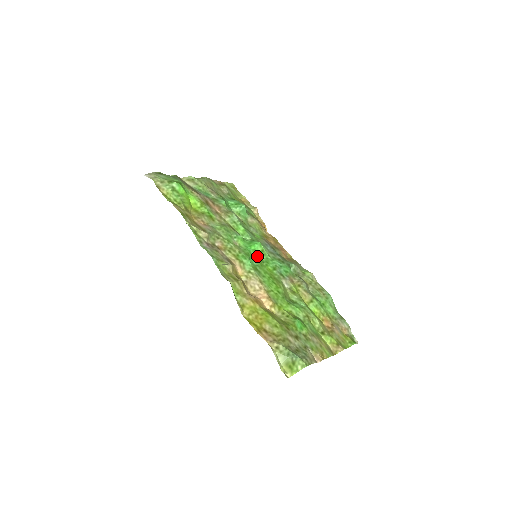
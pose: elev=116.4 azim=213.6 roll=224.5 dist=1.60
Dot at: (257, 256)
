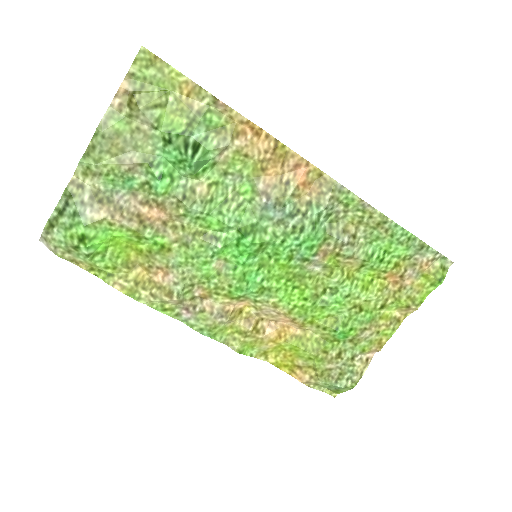
Dot at: (257, 255)
